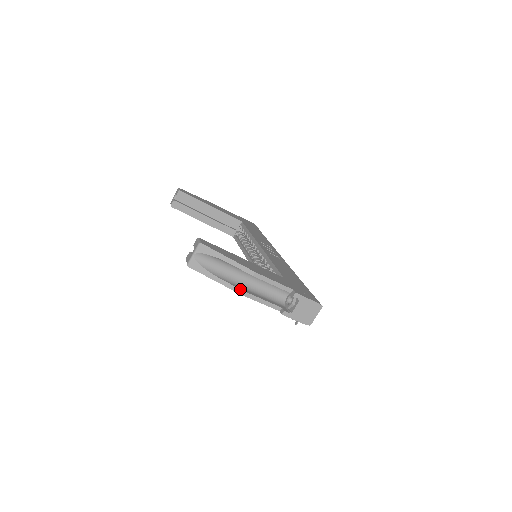
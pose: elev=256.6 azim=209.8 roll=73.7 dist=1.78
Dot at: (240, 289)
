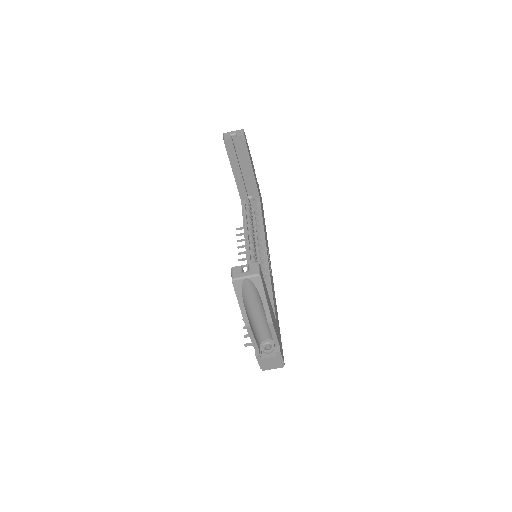
Dot at: (249, 323)
